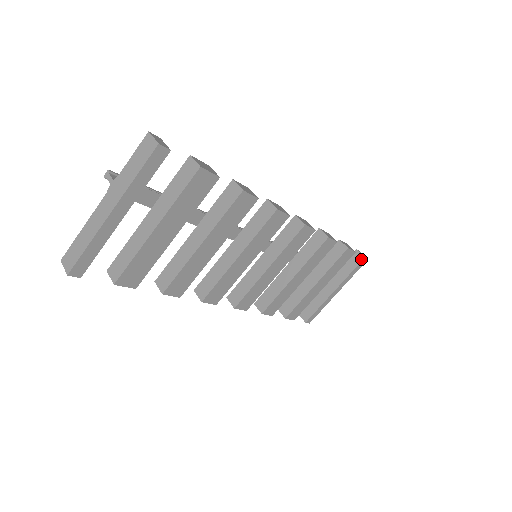
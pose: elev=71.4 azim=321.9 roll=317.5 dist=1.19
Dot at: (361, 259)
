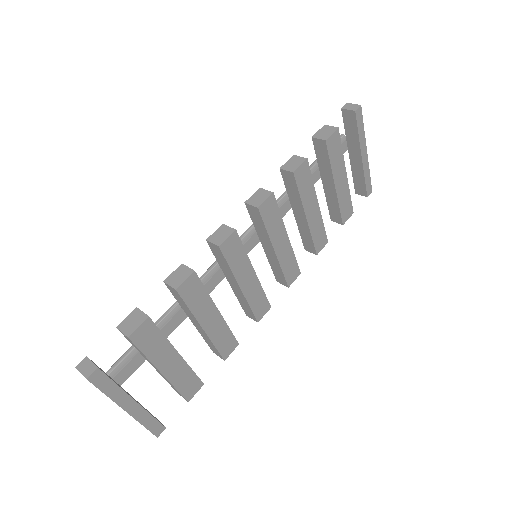
Dot at: (354, 115)
